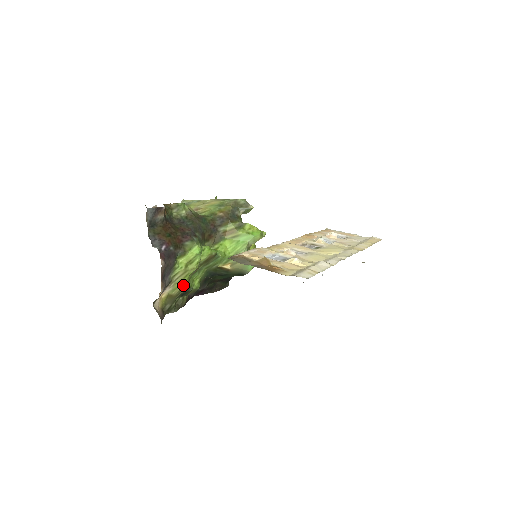
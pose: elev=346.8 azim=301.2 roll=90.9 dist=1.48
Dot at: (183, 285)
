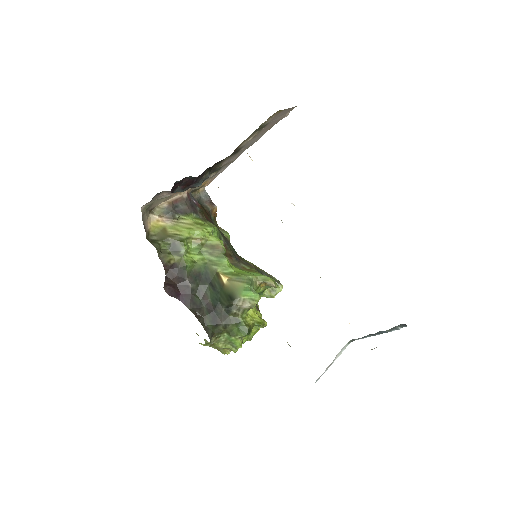
Dot at: (181, 234)
